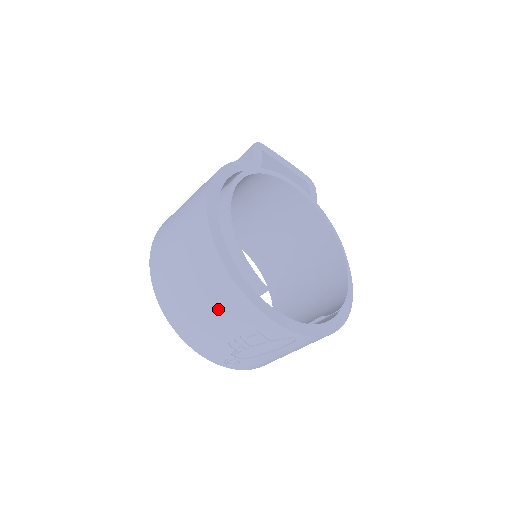
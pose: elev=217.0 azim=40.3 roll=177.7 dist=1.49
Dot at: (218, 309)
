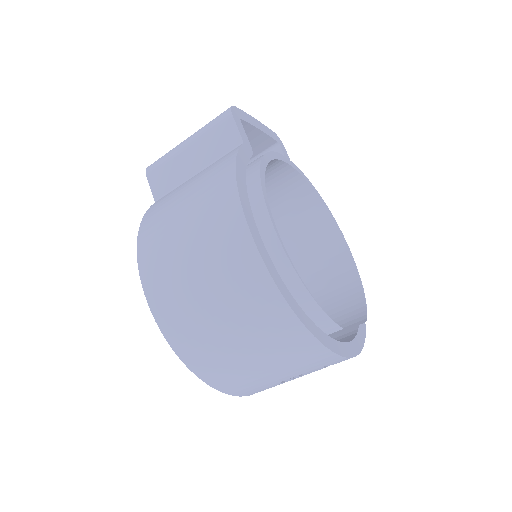
Dot at: (284, 363)
